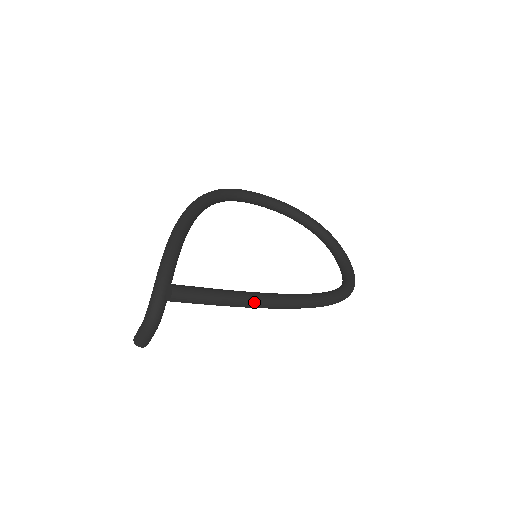
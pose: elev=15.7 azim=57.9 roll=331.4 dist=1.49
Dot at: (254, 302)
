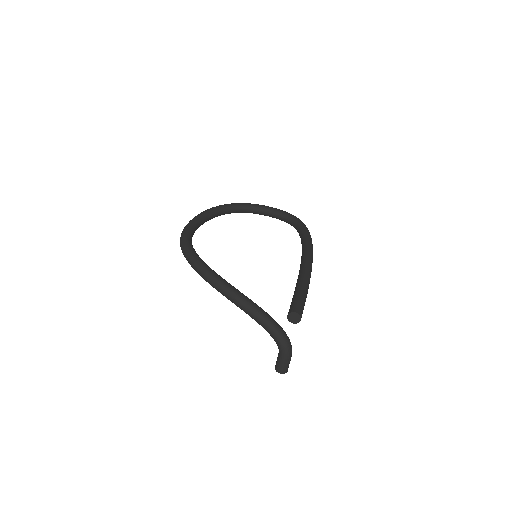
Dot at: (310, 276)
